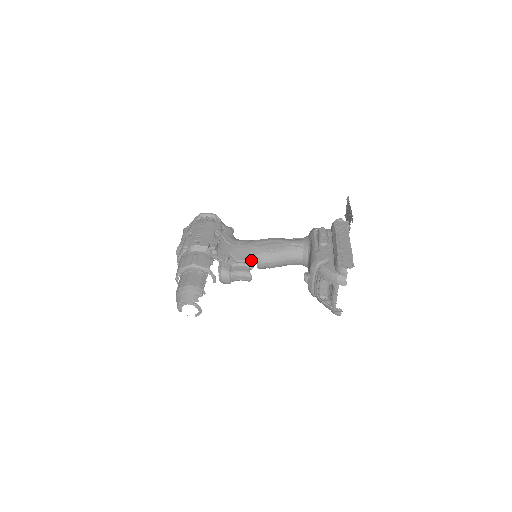
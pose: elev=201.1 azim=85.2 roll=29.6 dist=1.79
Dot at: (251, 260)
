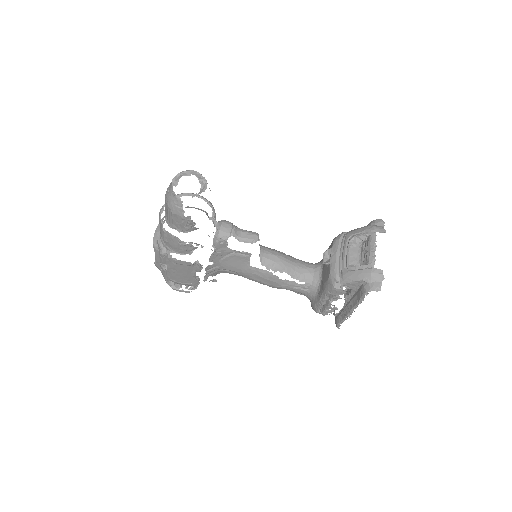
Dot at: occluded
